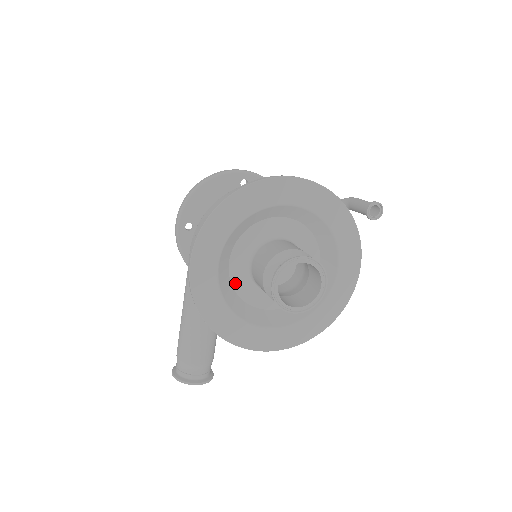
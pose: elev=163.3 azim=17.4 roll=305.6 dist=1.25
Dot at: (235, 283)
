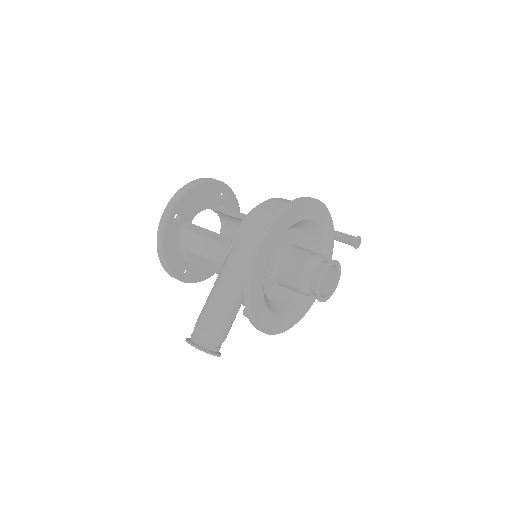
Dot at: (265, 272)
